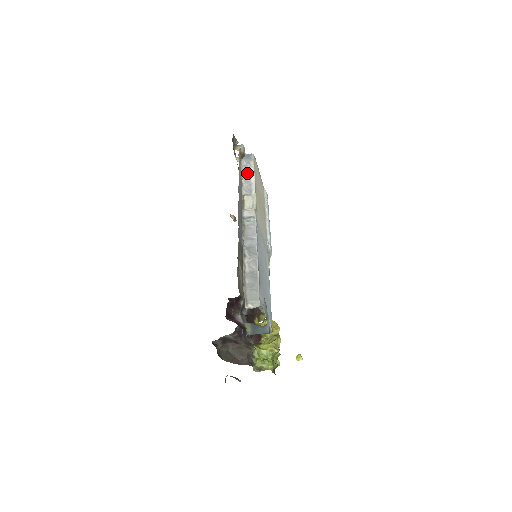
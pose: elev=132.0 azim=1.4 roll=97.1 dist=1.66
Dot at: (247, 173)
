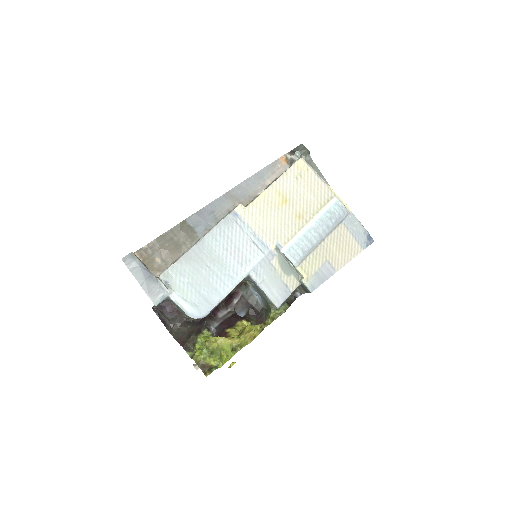
Dot at: occluded
